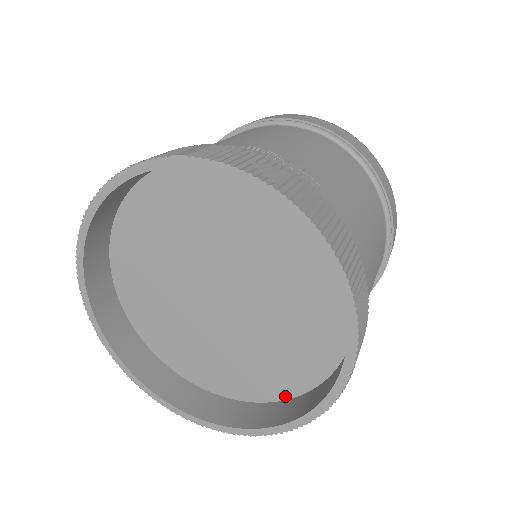
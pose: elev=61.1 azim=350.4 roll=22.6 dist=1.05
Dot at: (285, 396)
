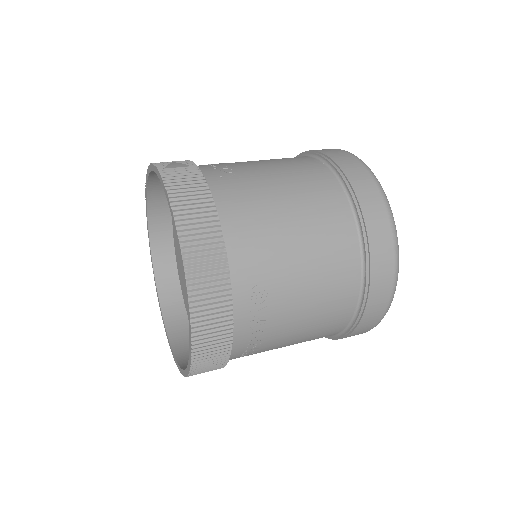
Dot at: occluded
